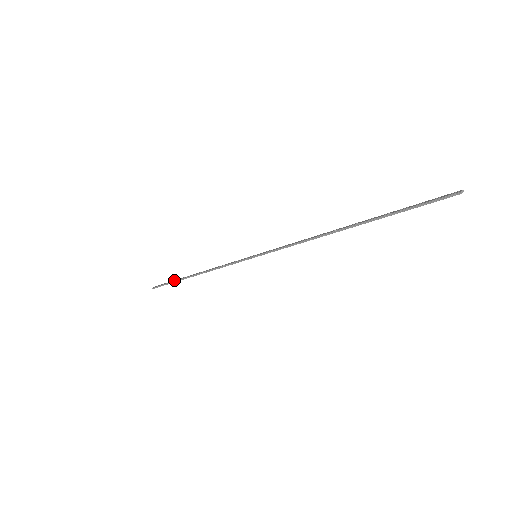
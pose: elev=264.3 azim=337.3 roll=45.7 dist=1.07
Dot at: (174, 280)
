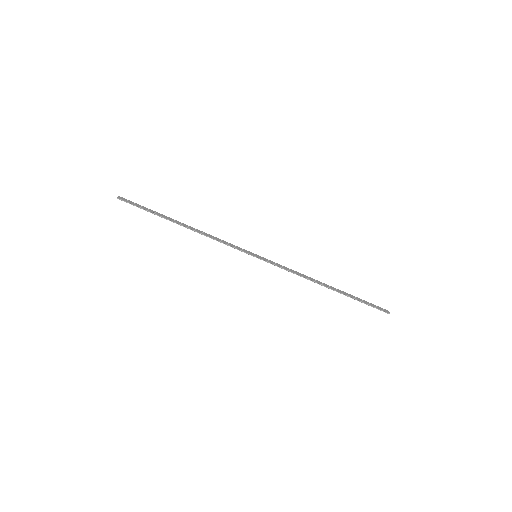
Dot at: (153, 211)
